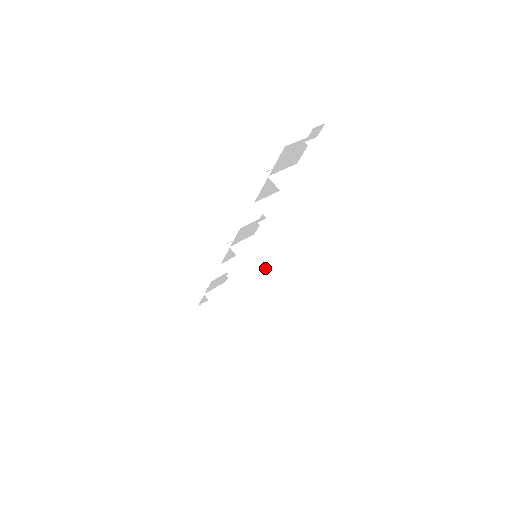
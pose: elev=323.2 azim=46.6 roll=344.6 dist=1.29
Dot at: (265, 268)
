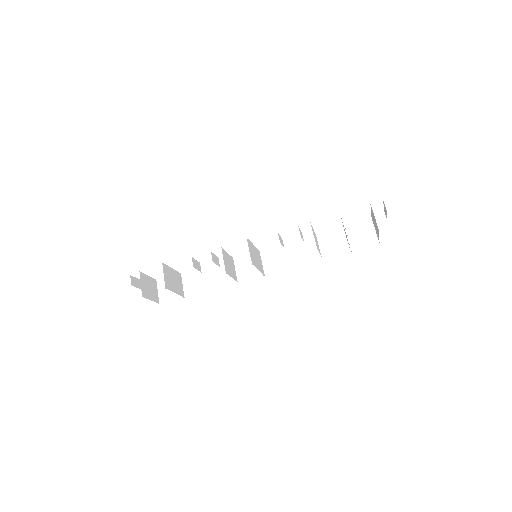
Dot at: (260, 260)
